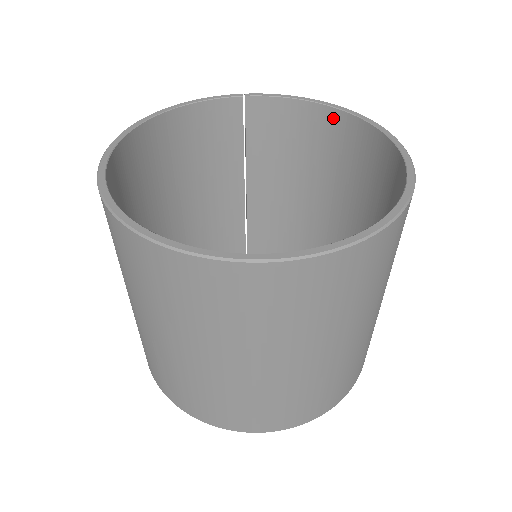
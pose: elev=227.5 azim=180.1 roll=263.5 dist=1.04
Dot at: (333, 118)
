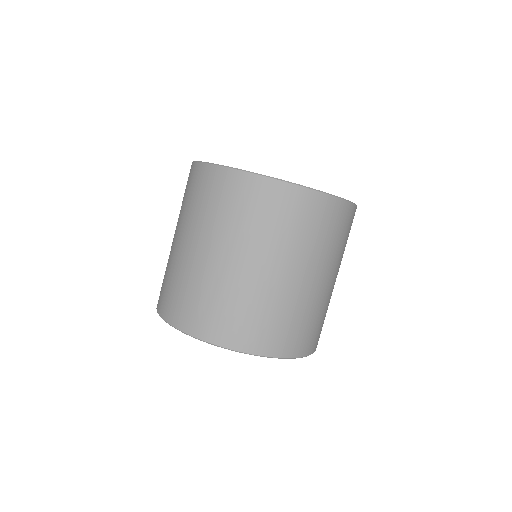
Dot at: occluded
